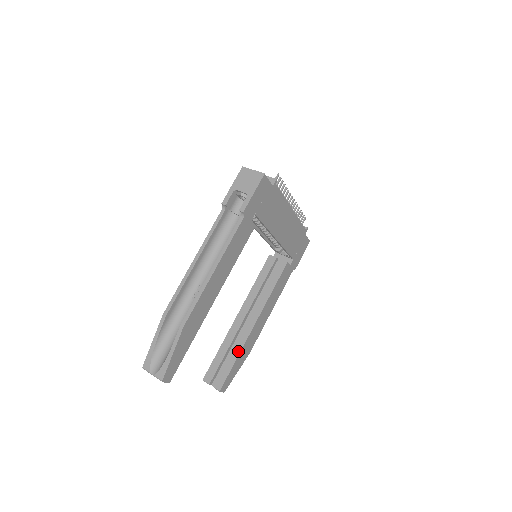
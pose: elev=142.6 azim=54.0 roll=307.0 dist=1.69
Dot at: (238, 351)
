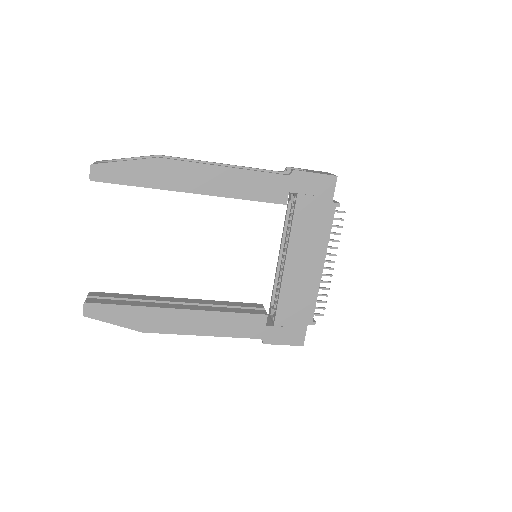
Dot at: (141, 304)
